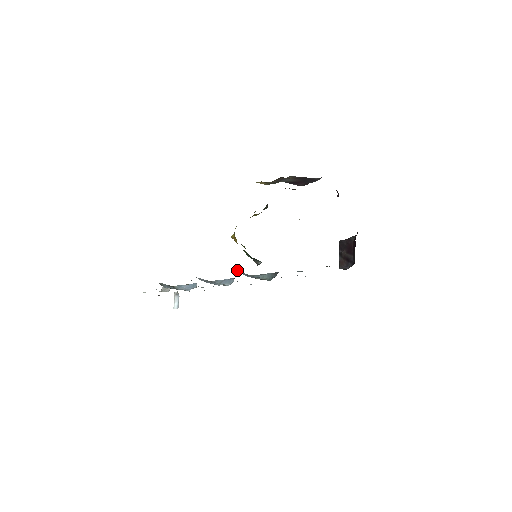
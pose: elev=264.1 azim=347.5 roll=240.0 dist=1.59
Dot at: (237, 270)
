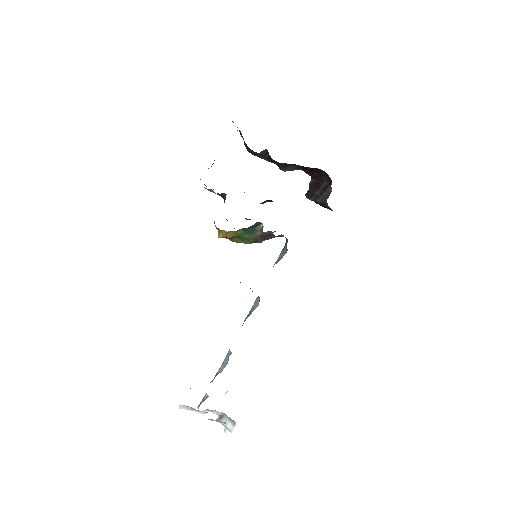
Dot at: occluded
